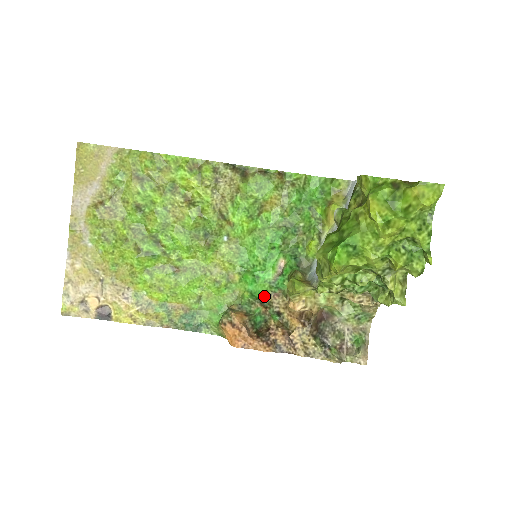
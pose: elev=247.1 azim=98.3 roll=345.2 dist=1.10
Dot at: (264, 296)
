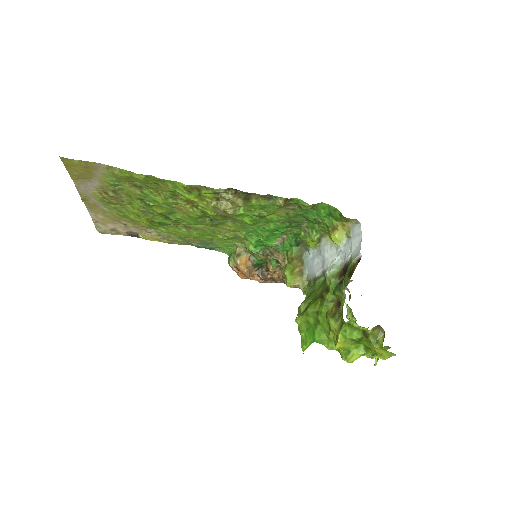
Dot at: (267, 247)
